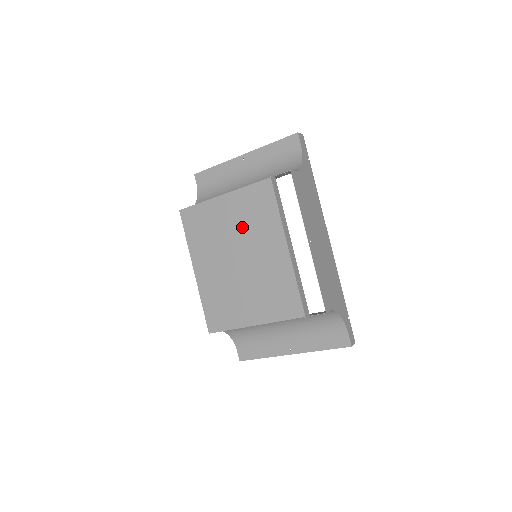
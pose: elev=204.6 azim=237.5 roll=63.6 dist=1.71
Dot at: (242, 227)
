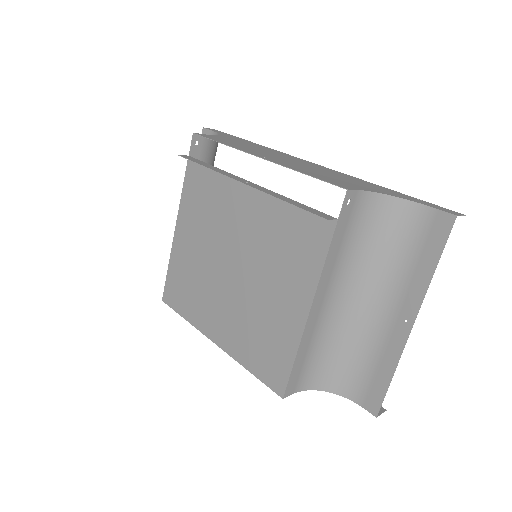
Dot at: (207, 236)
